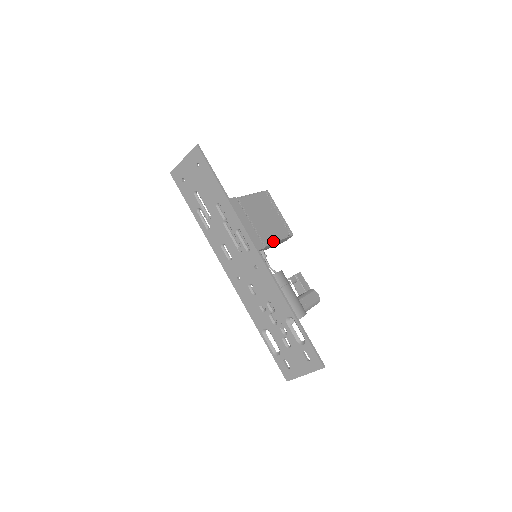
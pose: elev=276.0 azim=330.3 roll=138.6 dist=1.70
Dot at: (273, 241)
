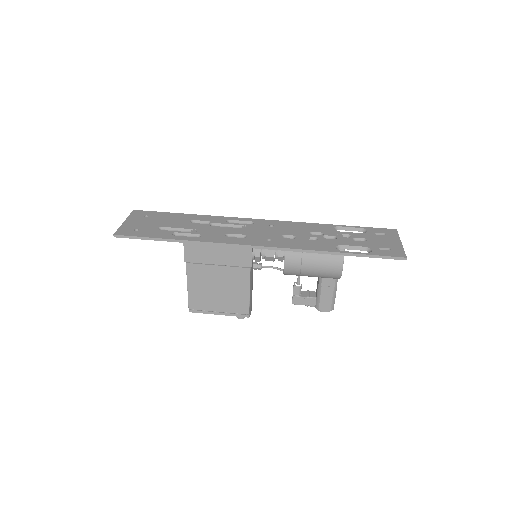
Dot at: occluded
